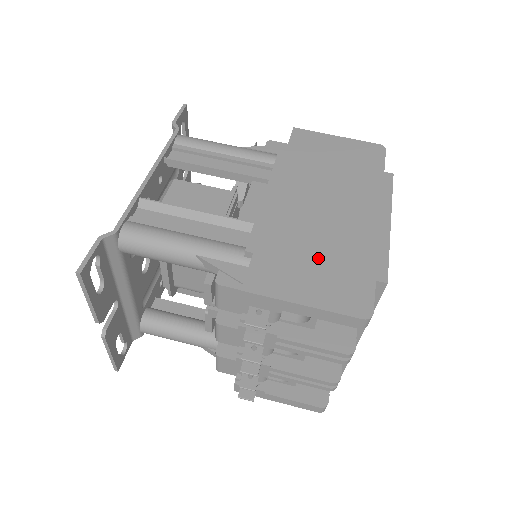
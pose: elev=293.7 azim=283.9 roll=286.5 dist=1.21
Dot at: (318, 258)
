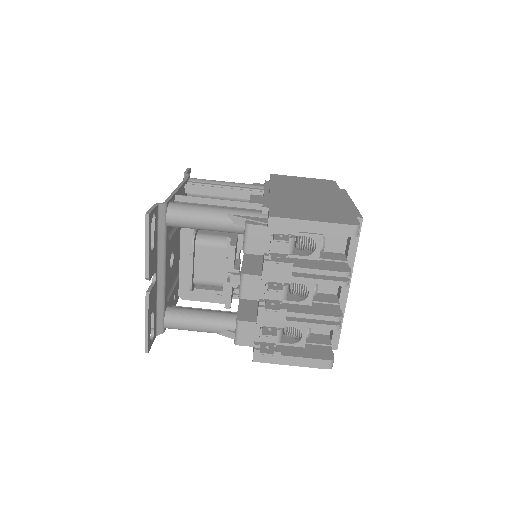
Dot at: (313, 209)
